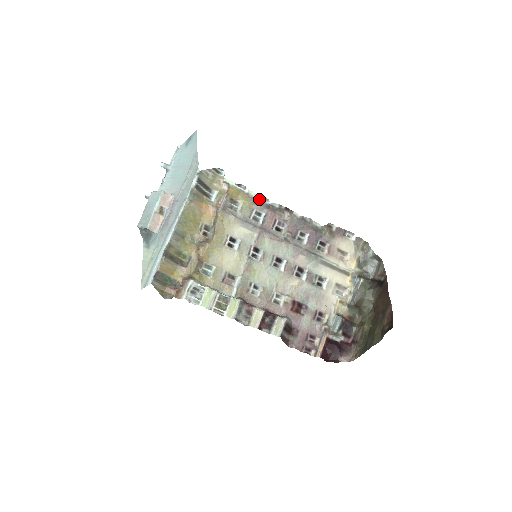
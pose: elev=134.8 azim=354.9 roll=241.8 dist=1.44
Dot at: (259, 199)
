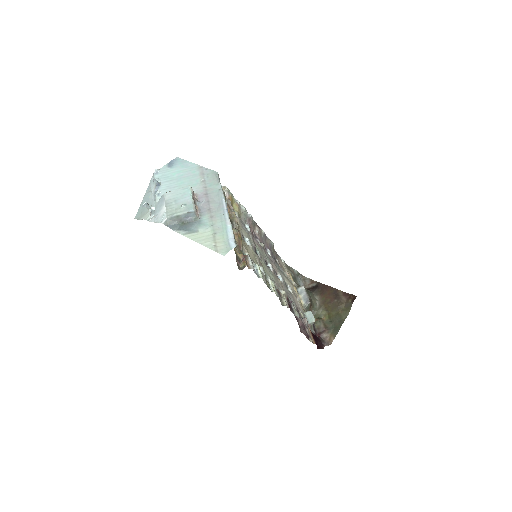
Dot at: (246, 210)
